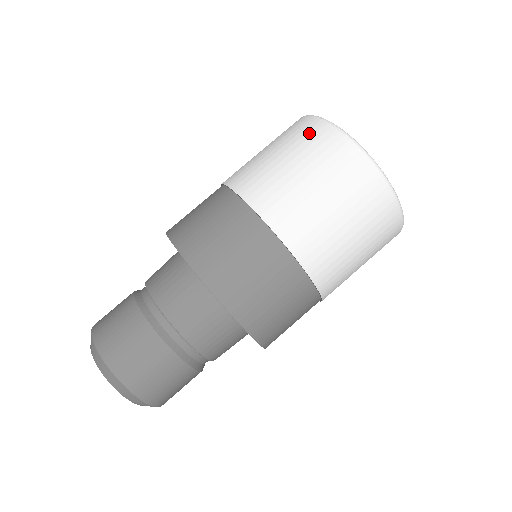
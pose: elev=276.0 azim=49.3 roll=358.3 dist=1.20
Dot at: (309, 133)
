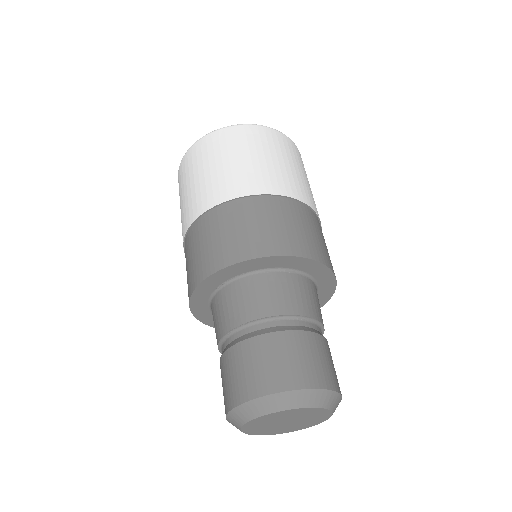
Dot at: (189, 161)
